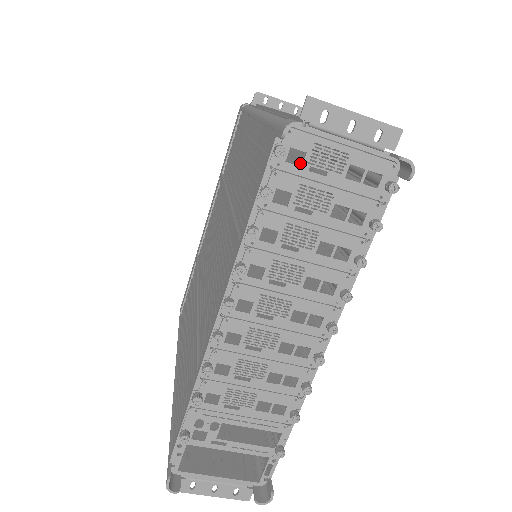
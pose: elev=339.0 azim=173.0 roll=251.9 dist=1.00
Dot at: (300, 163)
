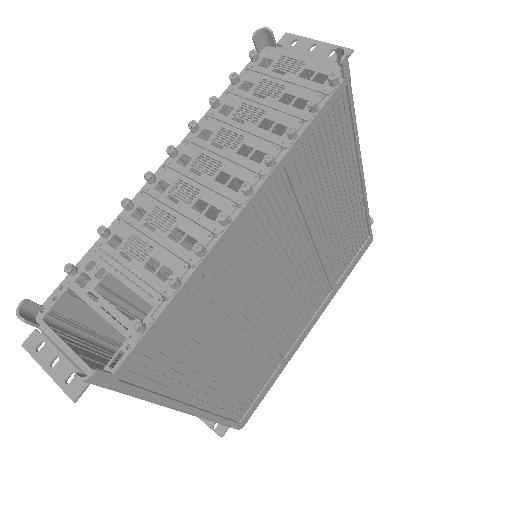
Dot at: occluded
